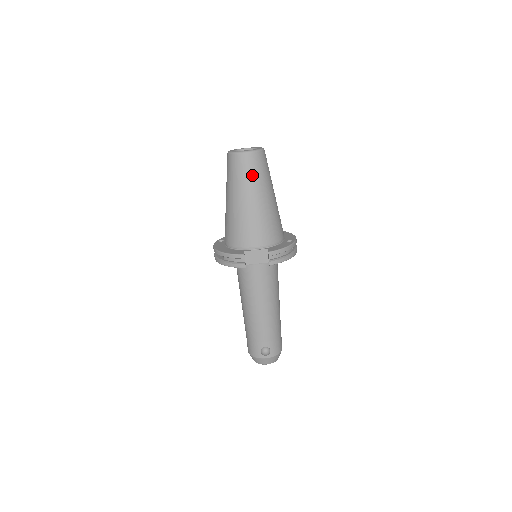
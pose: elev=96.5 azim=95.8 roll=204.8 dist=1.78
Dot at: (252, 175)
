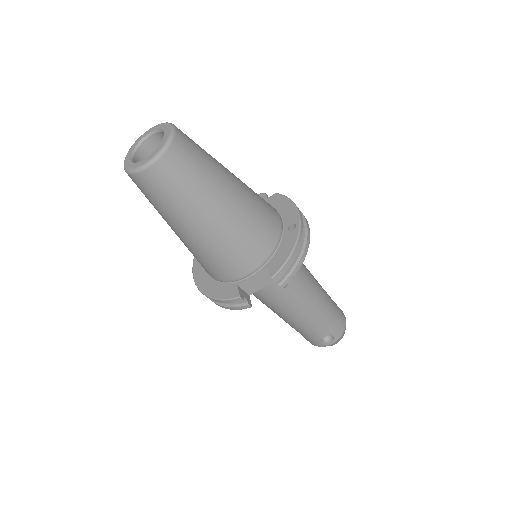
Dot at: (182, 191)
